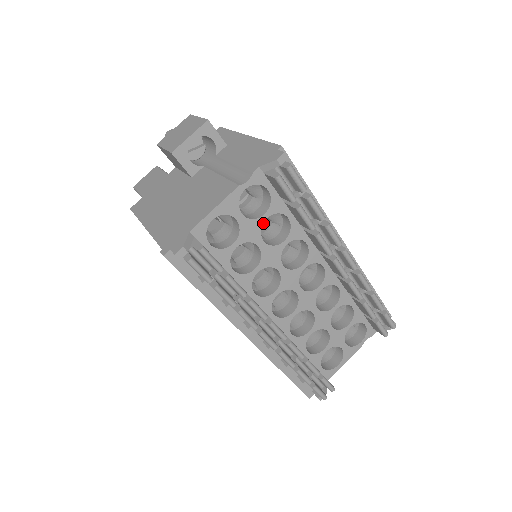
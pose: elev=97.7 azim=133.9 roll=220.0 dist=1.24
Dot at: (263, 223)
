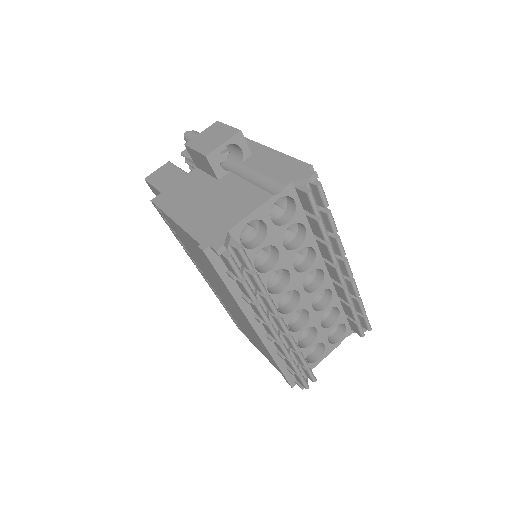
Dot at: occluded
